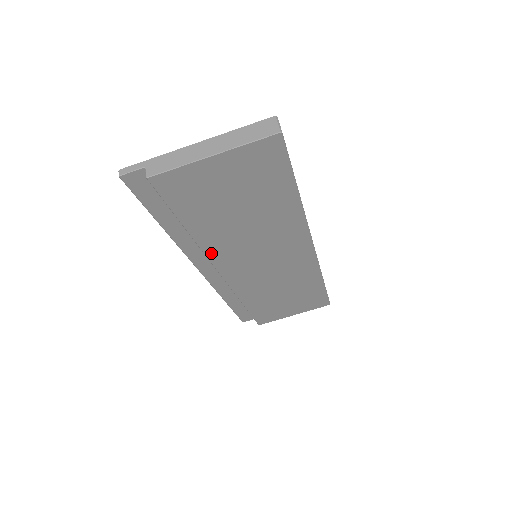
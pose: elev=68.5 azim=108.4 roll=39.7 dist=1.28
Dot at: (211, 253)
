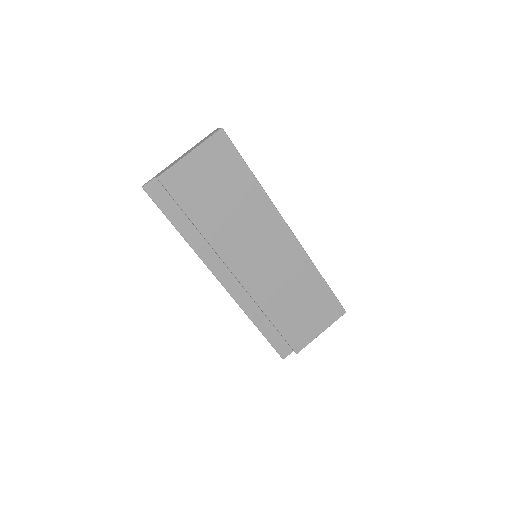
Dot at: (219, 249)
